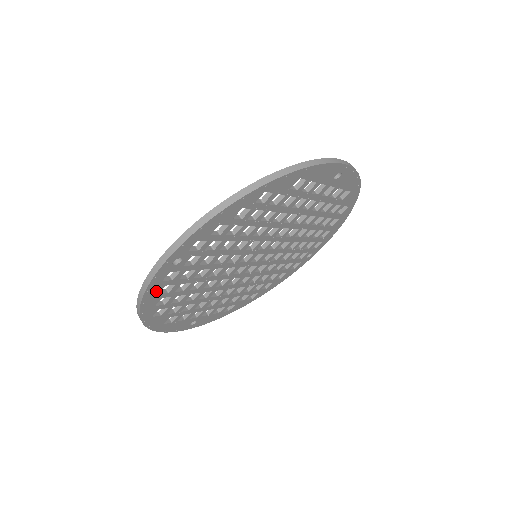
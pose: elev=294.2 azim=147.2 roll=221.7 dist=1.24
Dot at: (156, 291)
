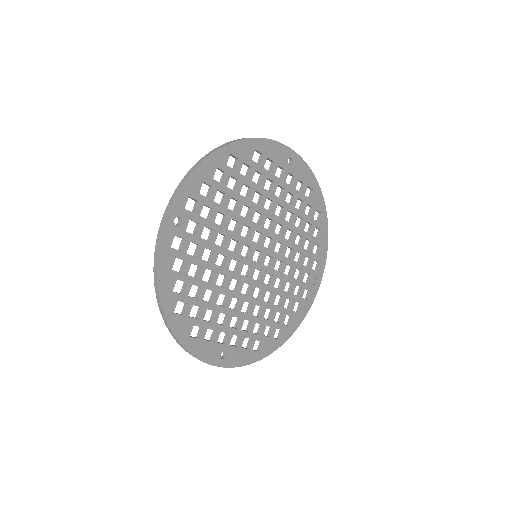
Dot at: (168, 263)
